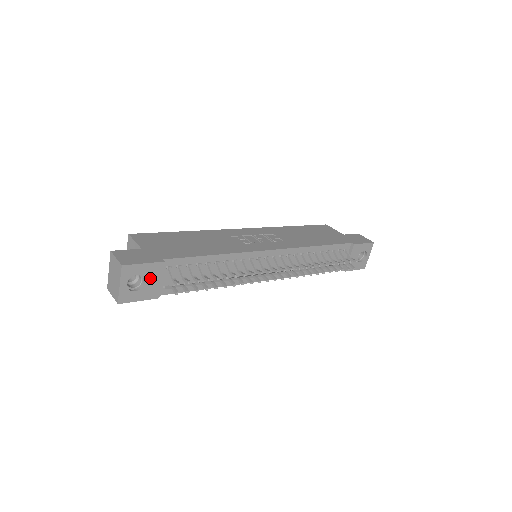
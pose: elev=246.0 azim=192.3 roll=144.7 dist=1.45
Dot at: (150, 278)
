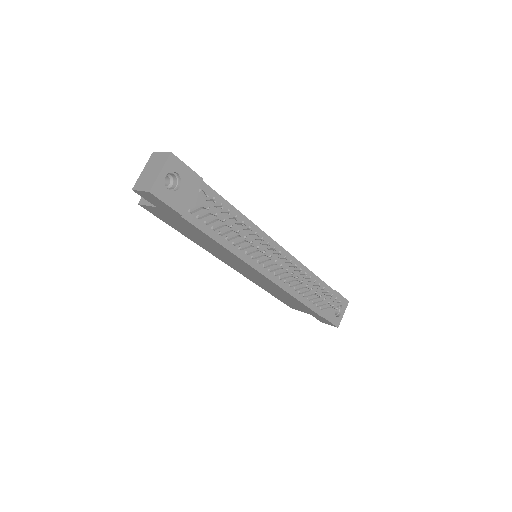
Dot at: (185, 187)
